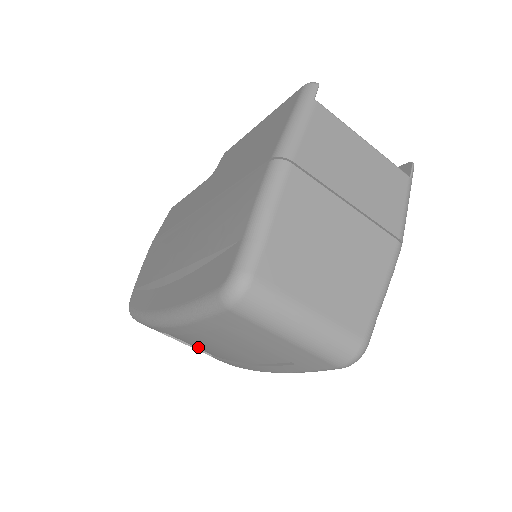
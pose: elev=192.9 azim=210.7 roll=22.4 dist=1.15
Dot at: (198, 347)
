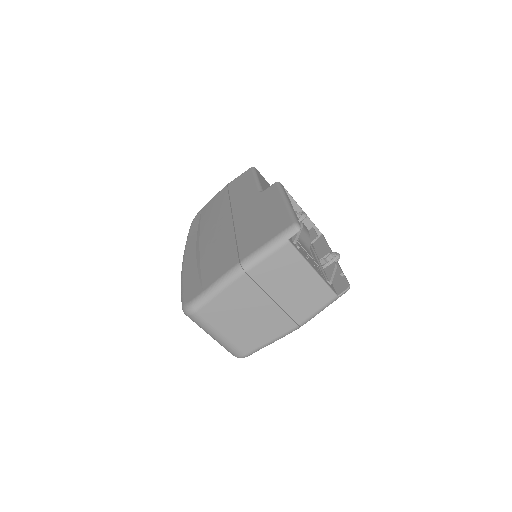
Dot at: occluded
